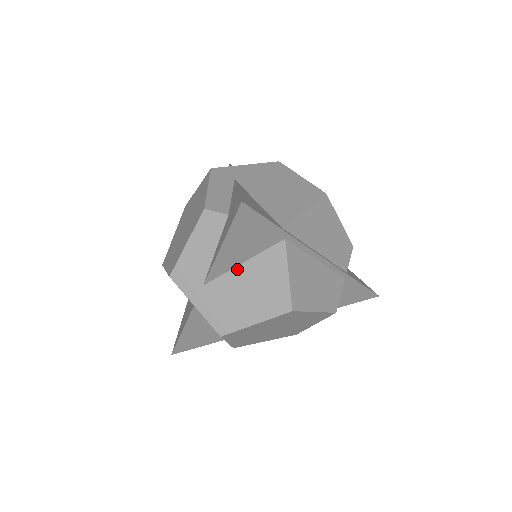
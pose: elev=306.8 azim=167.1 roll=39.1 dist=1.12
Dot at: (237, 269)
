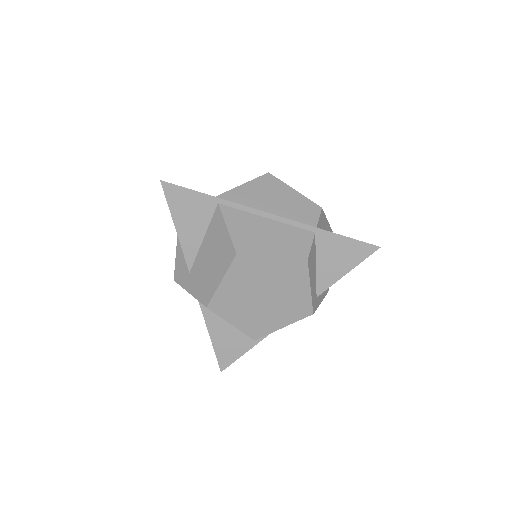
Dot at: (202, 246)
